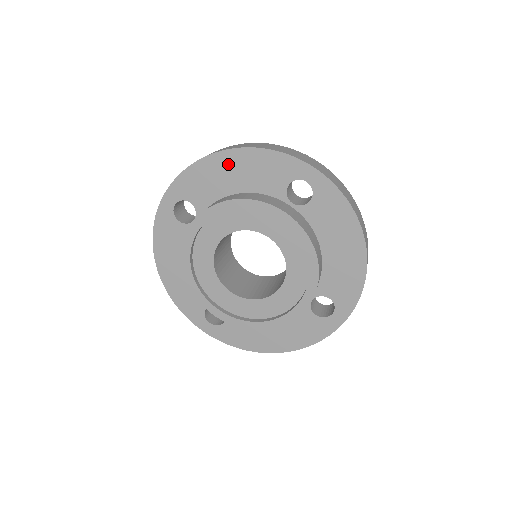
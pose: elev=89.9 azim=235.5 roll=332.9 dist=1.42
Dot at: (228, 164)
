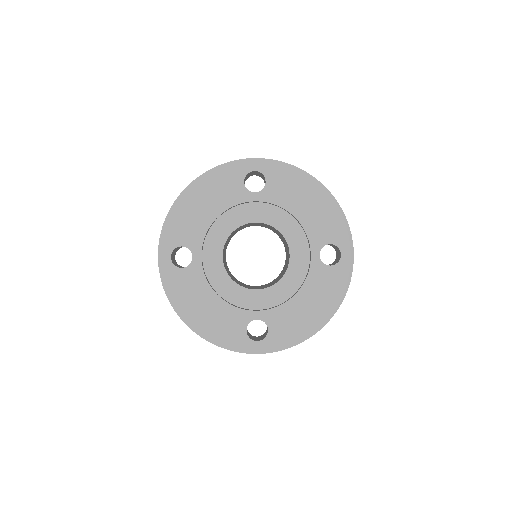
Dot at: (193, 197)
